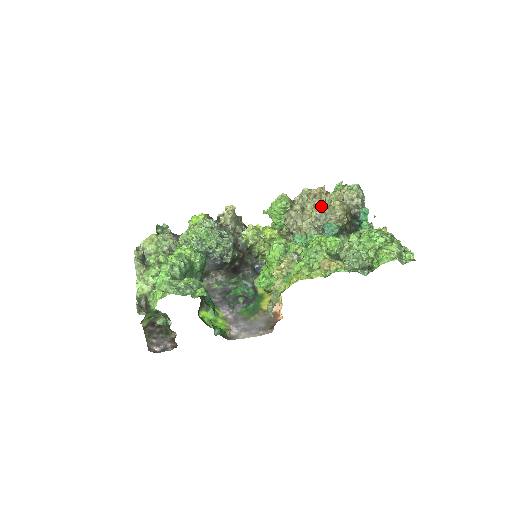
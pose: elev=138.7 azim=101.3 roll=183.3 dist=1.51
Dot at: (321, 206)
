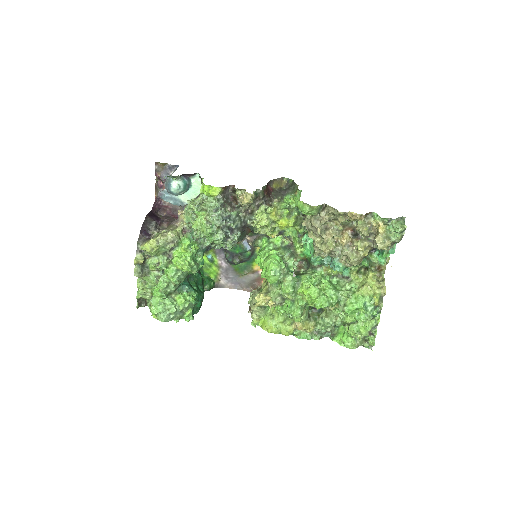
Dot at: (344, 239)
